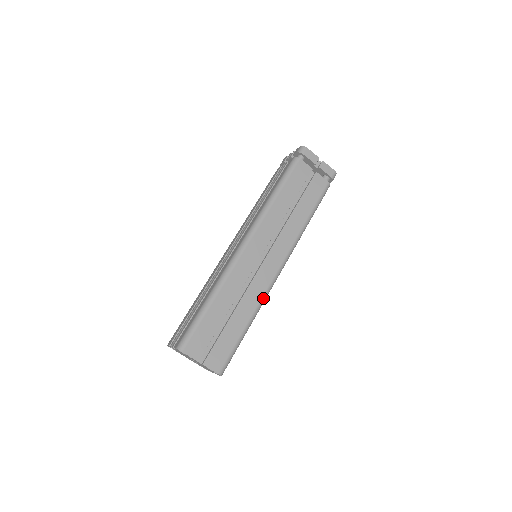
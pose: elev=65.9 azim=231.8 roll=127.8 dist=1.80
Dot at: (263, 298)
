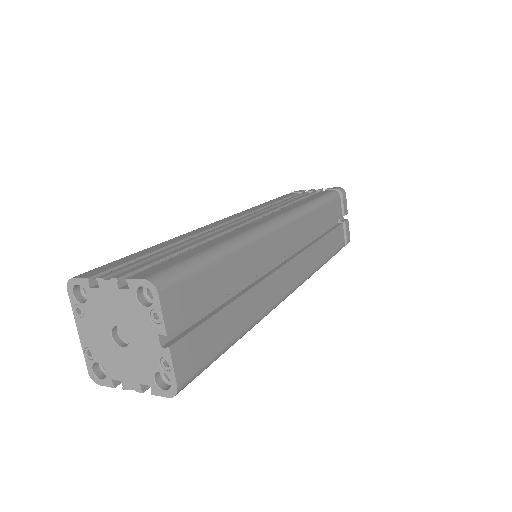
Dot at: (268, 311)
